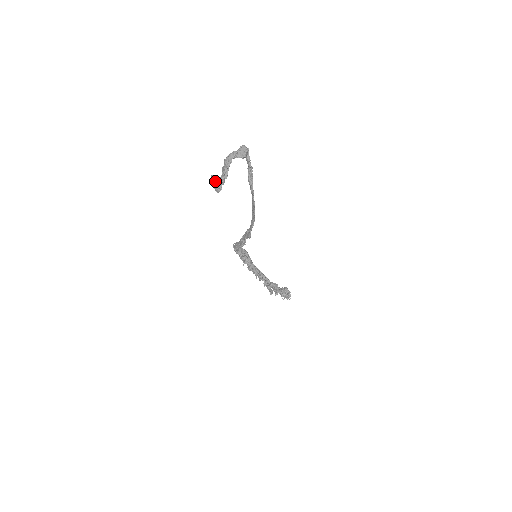
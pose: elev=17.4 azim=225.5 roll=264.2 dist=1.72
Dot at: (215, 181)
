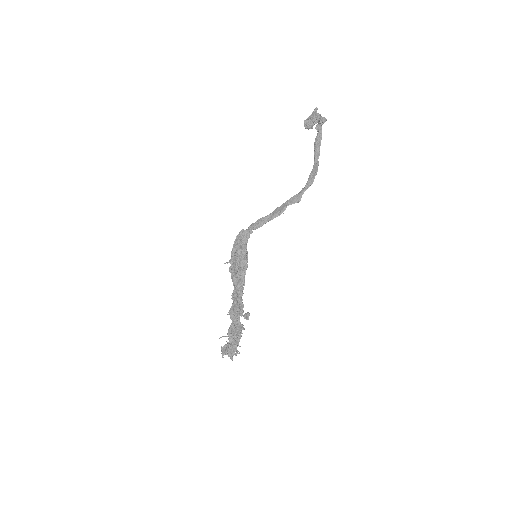
Dot at: (316, 114)
